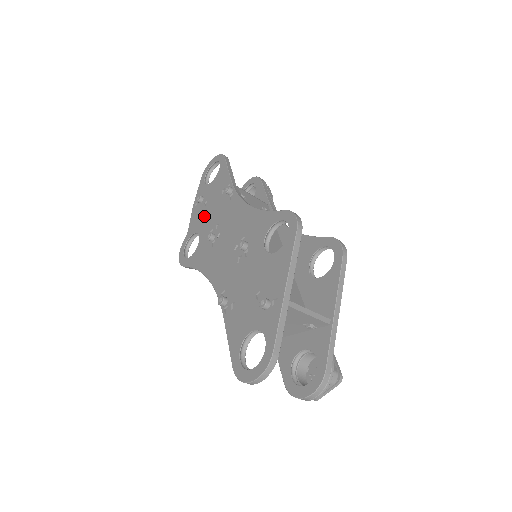
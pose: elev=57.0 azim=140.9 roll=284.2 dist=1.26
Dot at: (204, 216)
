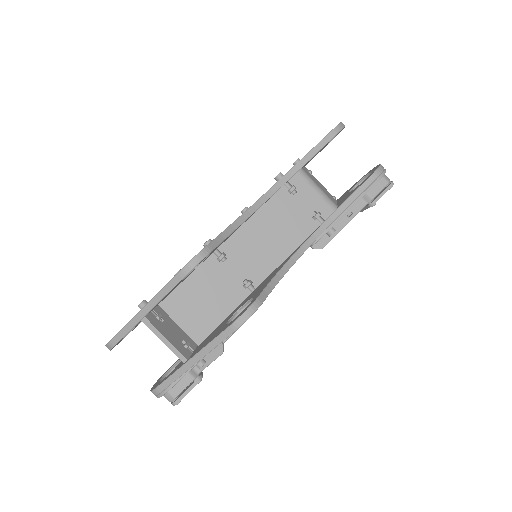
Dot at: occluded
